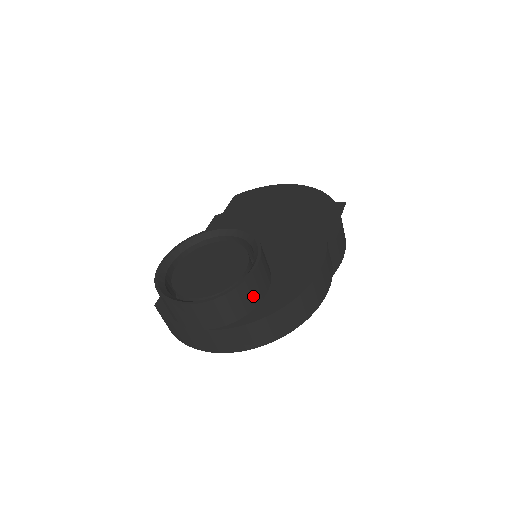
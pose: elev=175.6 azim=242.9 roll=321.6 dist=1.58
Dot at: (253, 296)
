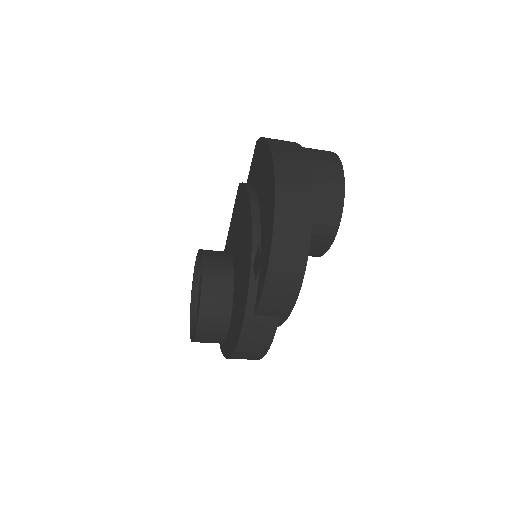
Dot at: (213, 340)
